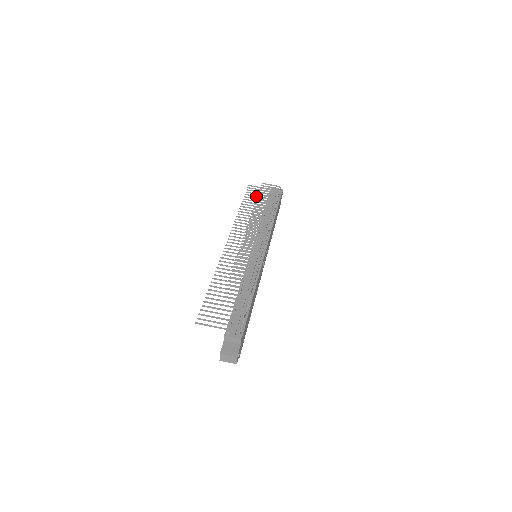
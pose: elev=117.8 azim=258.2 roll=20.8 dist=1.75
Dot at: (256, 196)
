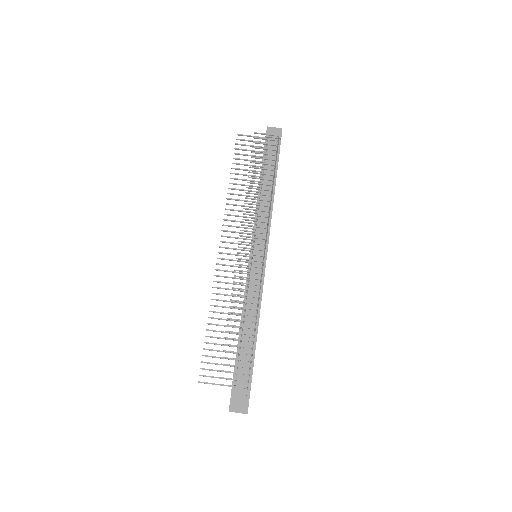
Dot at: (248, 155)
